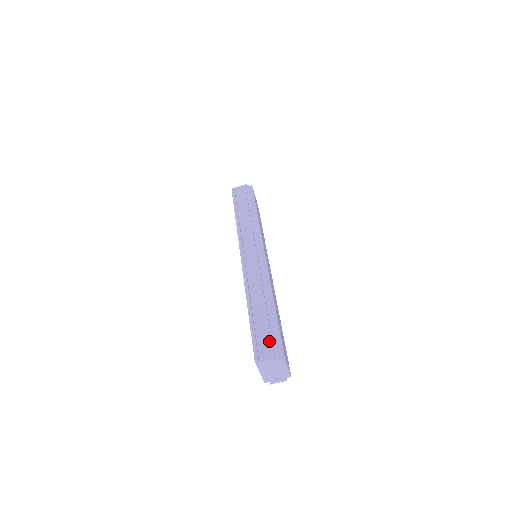
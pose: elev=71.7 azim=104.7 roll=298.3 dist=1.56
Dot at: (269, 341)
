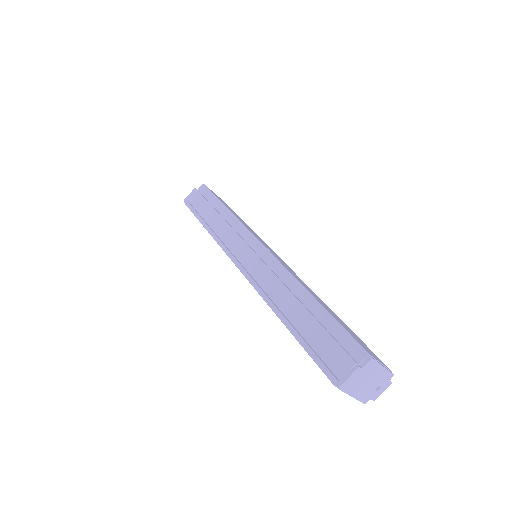
Dot at: (336, 347)
